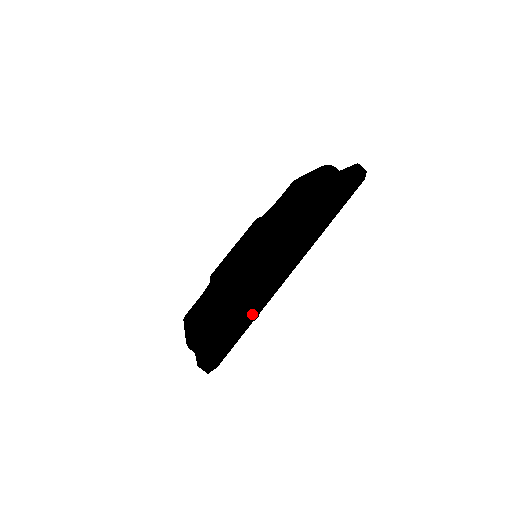
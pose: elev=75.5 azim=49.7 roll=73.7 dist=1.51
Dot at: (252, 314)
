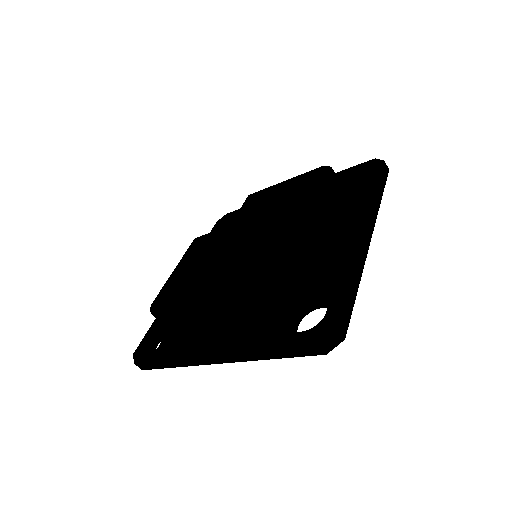
Dot at: (357, 279)
